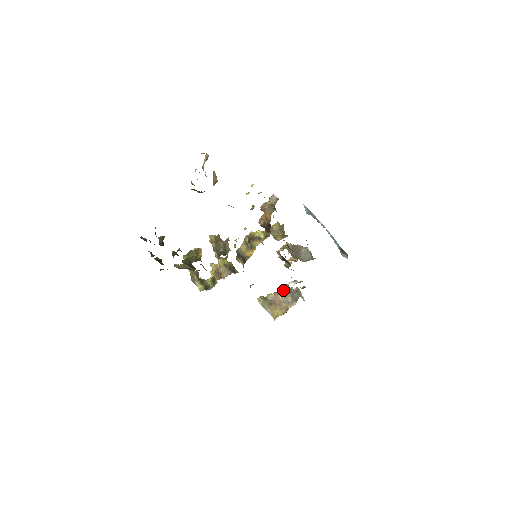
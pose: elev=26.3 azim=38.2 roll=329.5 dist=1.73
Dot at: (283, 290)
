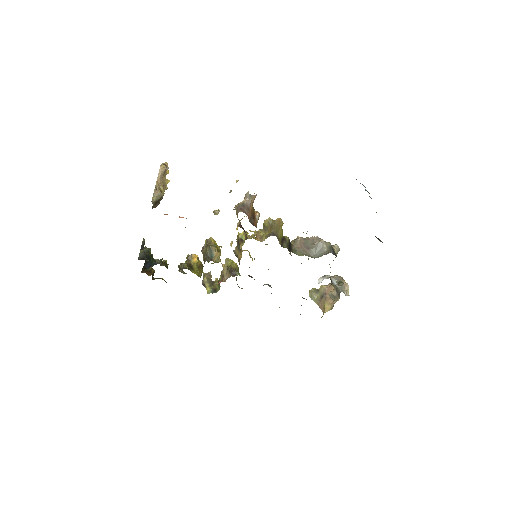
Dot at: occluded
